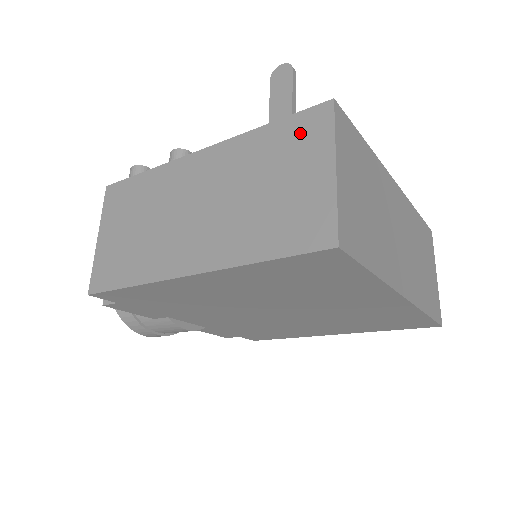
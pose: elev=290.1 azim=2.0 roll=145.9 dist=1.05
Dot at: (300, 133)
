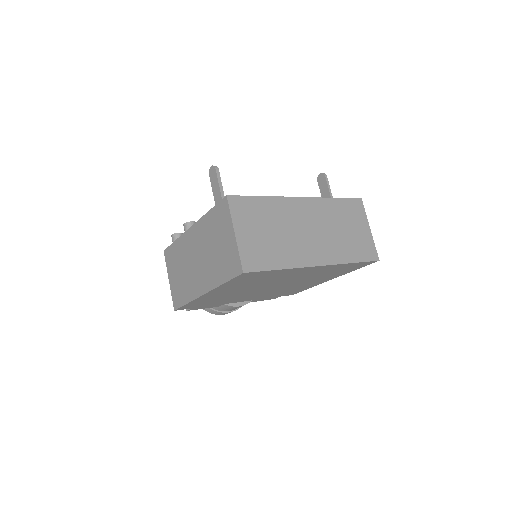
Dot at: (220, 215)
